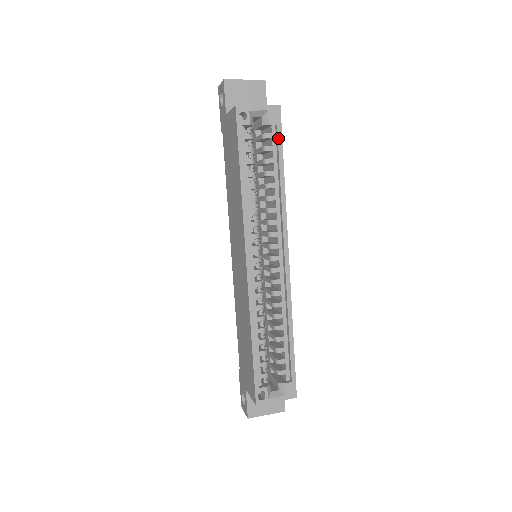
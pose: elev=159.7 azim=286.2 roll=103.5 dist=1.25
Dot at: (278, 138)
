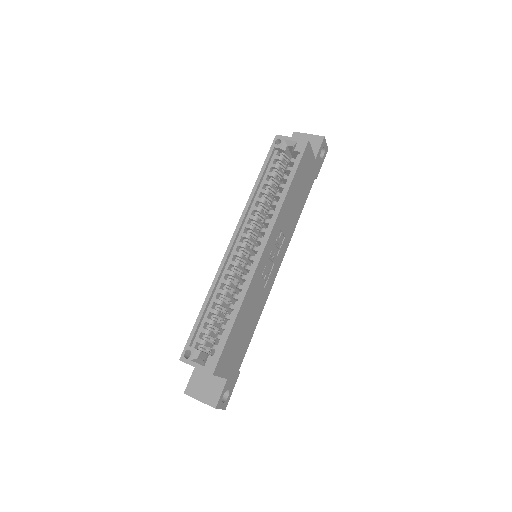
Dot at: (297, 161)
